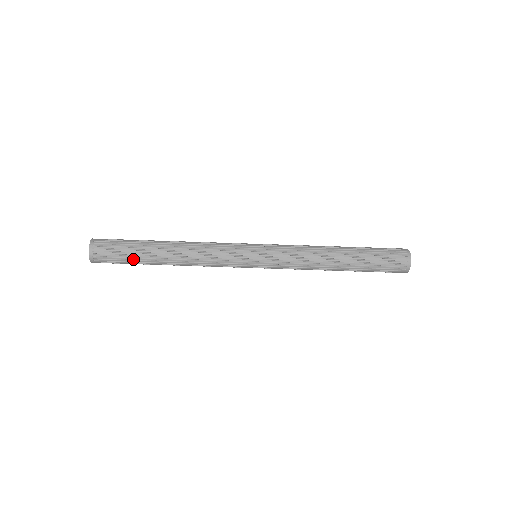
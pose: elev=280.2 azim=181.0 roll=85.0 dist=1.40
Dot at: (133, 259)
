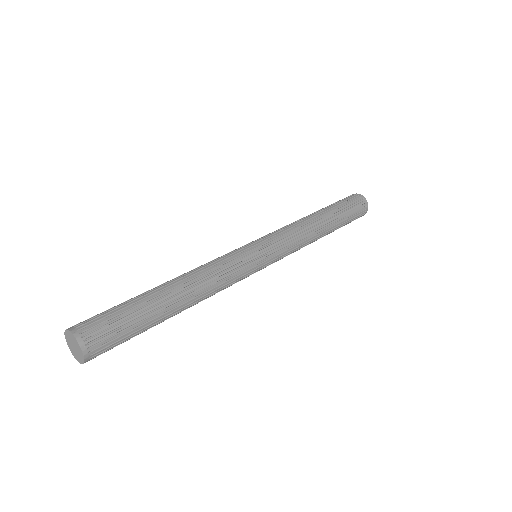
Dot at: (142, 331)
